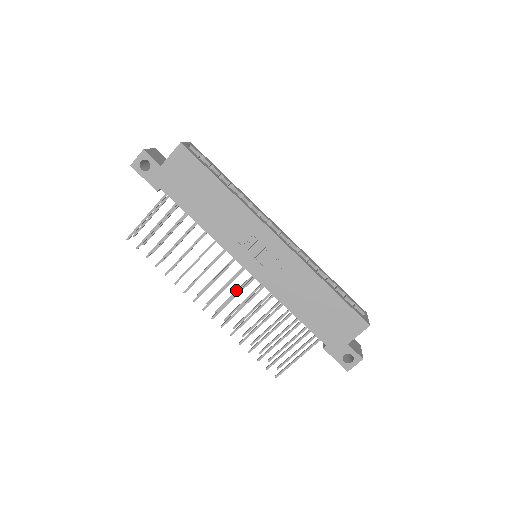
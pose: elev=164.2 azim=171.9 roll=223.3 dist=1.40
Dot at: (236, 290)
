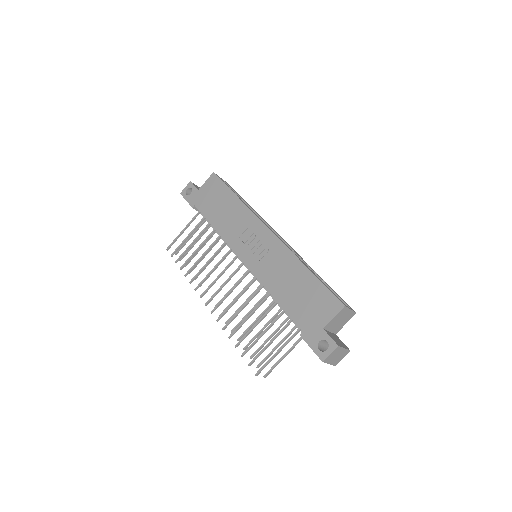
Dot at: (239, 293)
